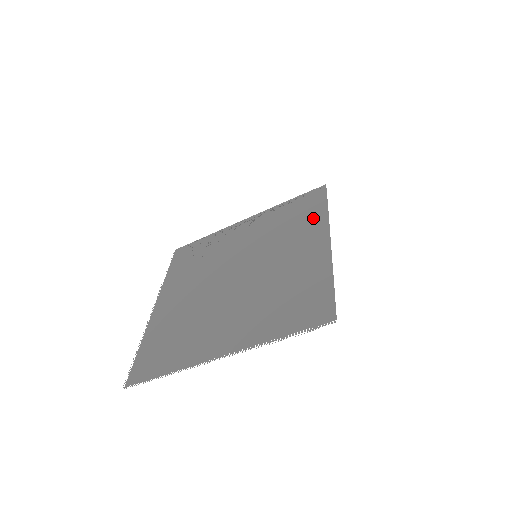
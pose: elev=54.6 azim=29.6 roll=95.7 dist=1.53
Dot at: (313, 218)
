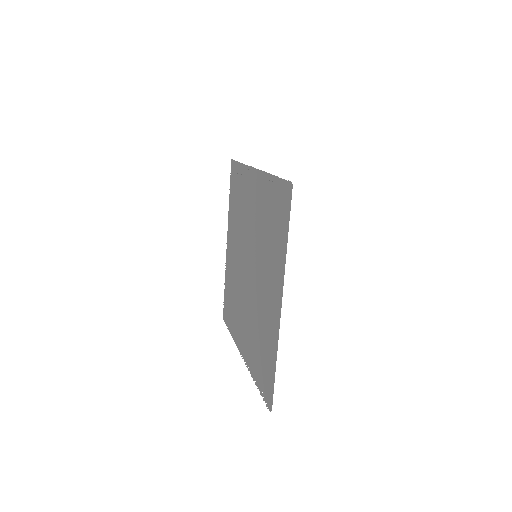
Dot at: (278, 249)
